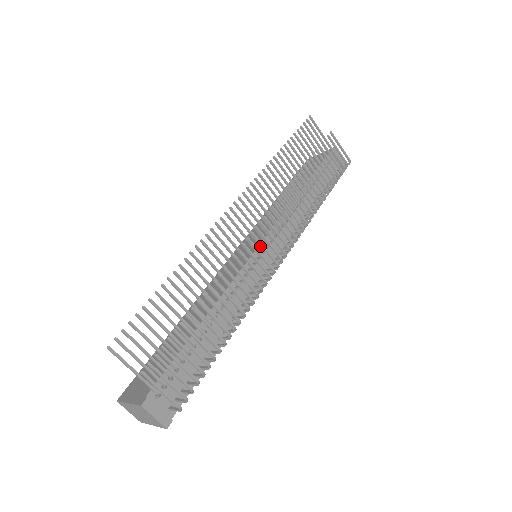
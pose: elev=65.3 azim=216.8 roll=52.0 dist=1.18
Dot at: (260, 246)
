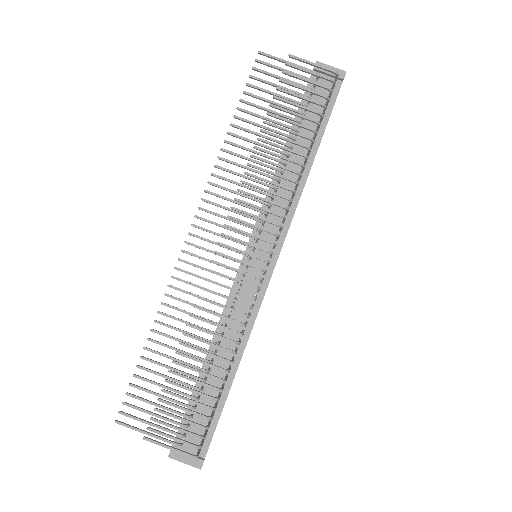
Dot at: occluded
